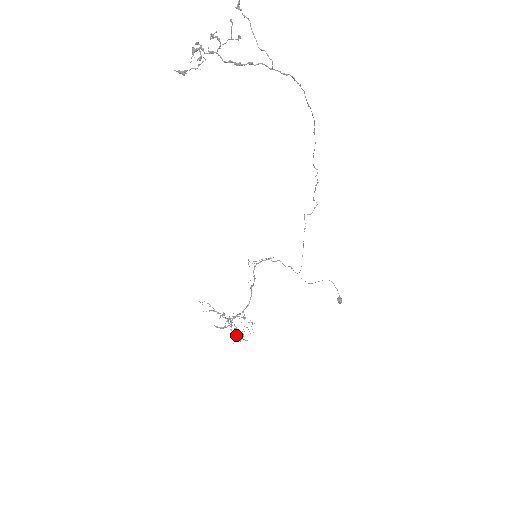
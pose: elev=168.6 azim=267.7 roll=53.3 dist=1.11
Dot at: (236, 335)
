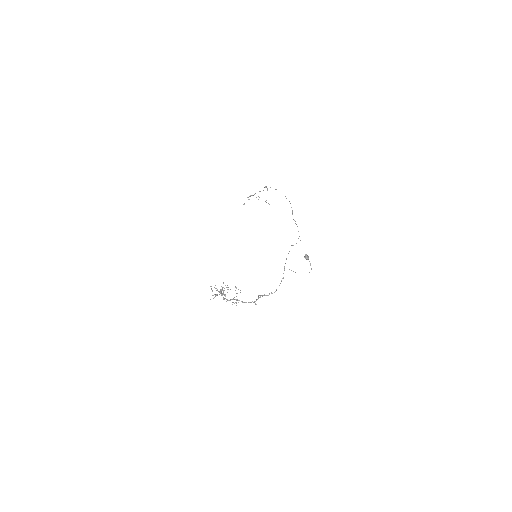
Dot at: (221, 291)
